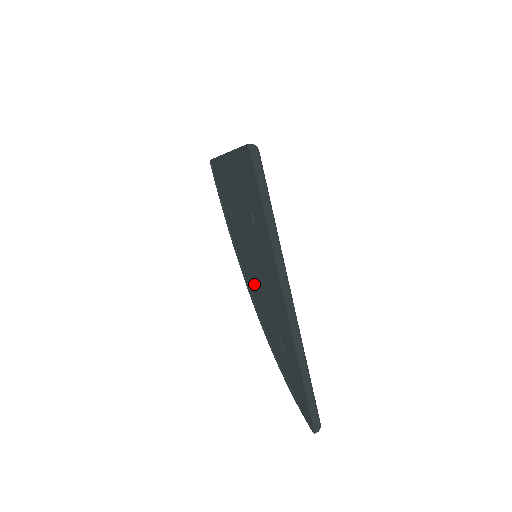
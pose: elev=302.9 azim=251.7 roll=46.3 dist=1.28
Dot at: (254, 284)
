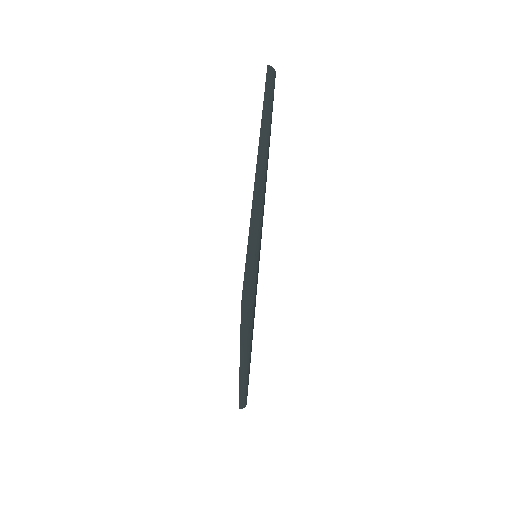
Dot at: occluded
